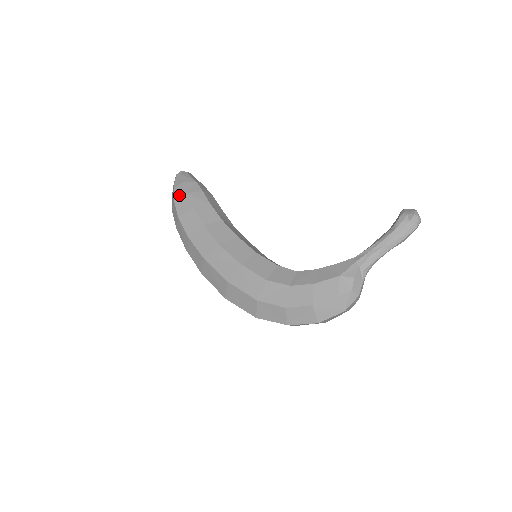
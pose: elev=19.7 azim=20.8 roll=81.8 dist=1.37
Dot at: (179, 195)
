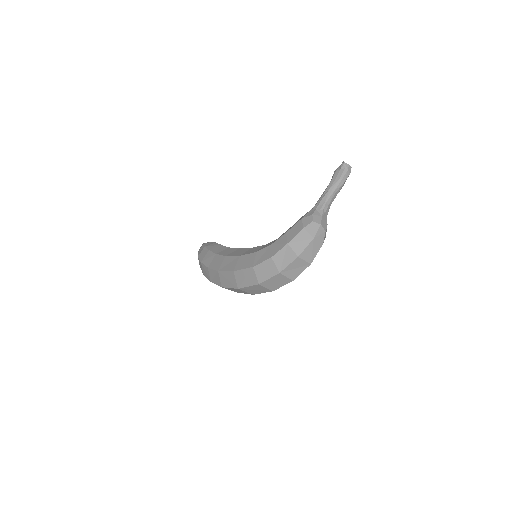
Dot at: (200, 251)
